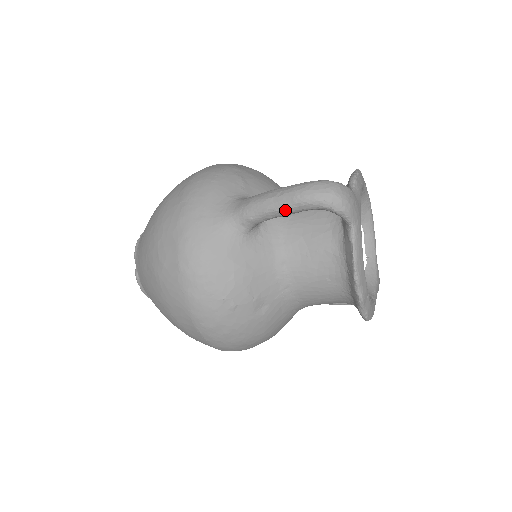
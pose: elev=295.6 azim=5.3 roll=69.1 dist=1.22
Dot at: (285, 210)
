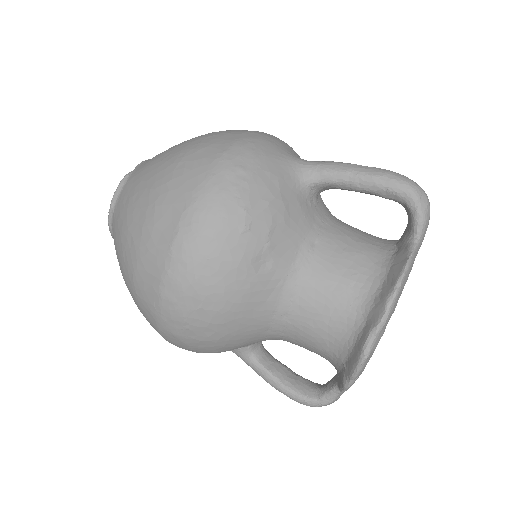
Dot at: (369, 178)
